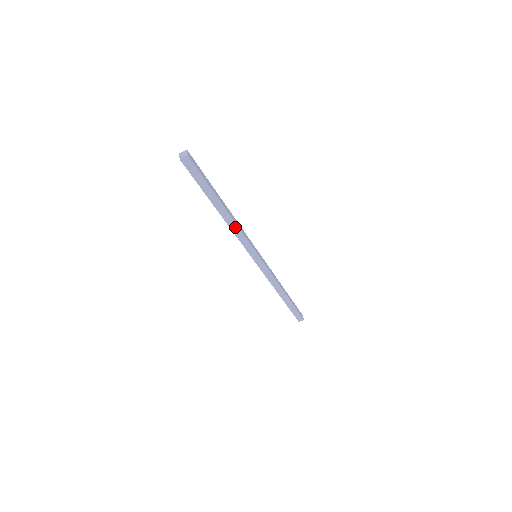
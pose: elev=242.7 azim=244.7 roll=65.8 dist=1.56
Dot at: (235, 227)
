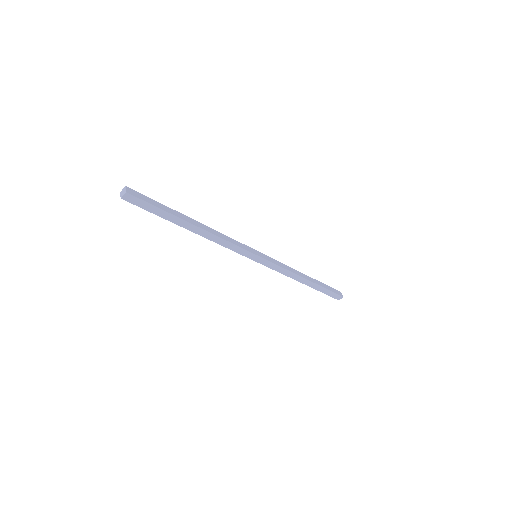
Dot at: (216, 238)
